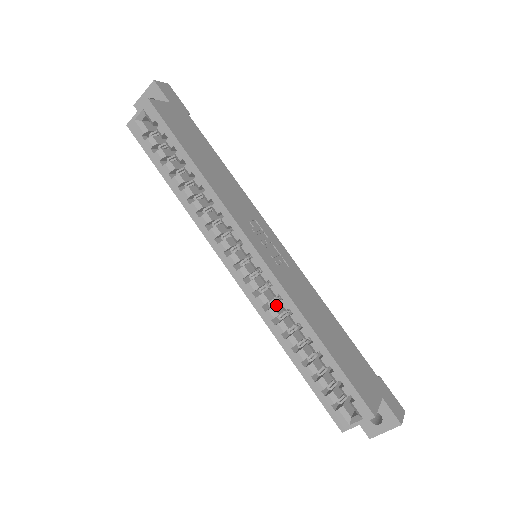
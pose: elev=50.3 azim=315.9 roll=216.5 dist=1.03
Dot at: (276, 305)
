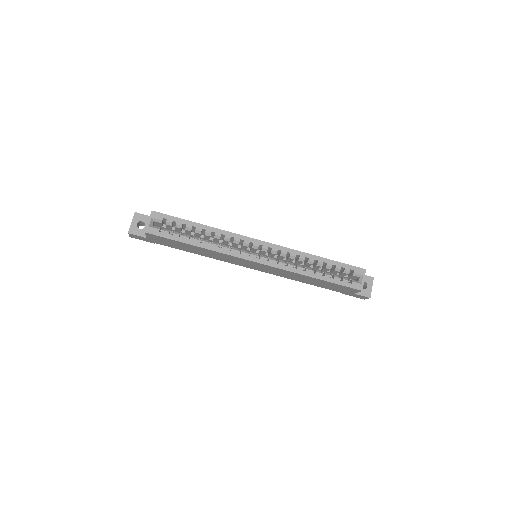
Dot at: (287, 263)
